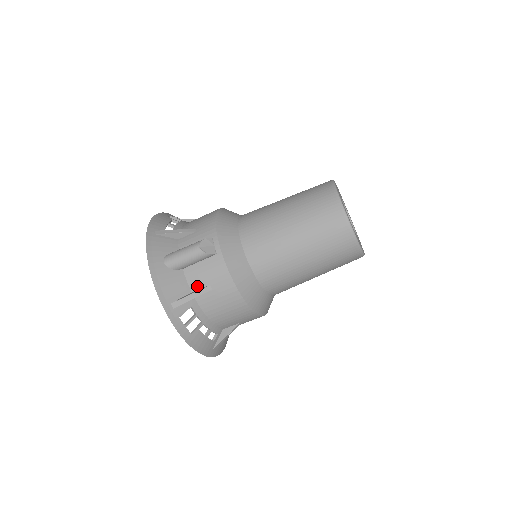
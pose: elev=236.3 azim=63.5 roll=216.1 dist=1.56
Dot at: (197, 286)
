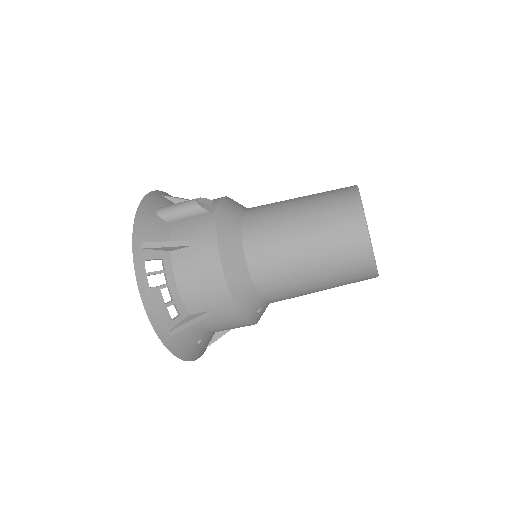
Dot at: (178, 240)
